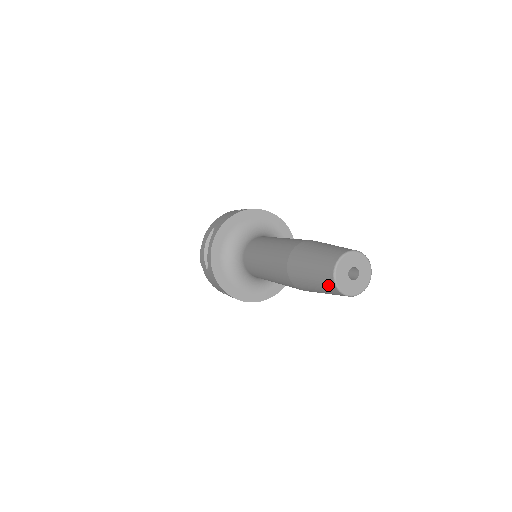
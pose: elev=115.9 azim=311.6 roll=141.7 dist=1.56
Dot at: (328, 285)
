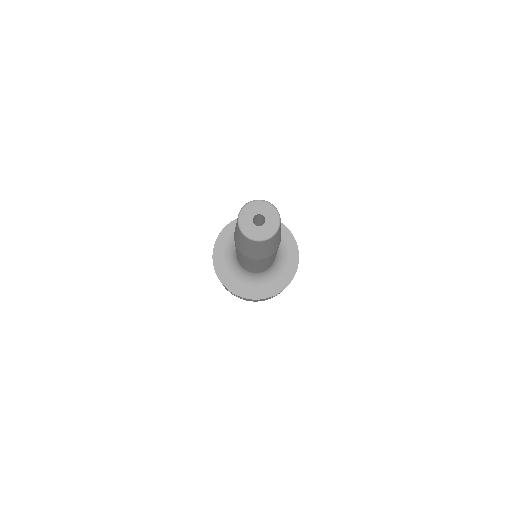
Dot at: occluded
